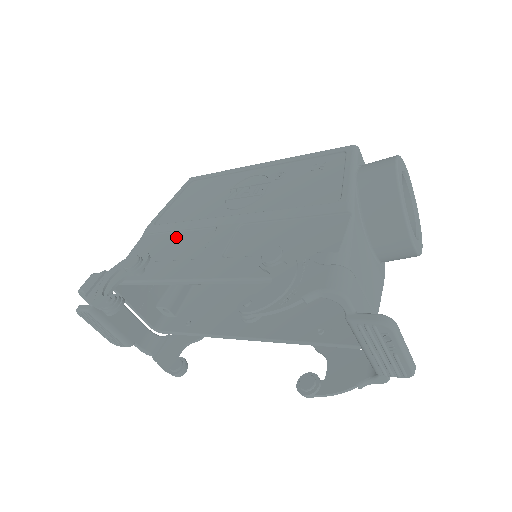
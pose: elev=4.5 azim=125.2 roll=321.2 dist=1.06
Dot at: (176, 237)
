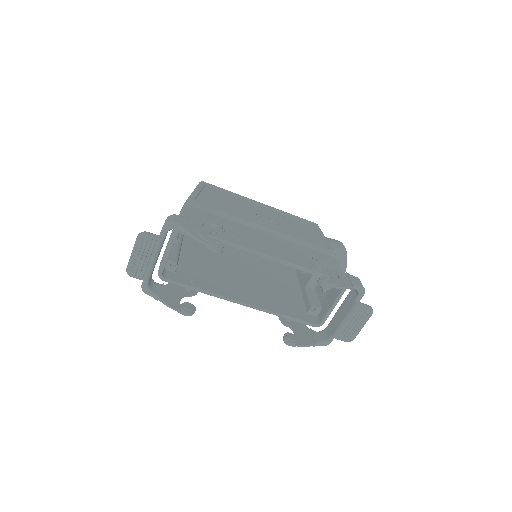
Dot at: (223, 220)
